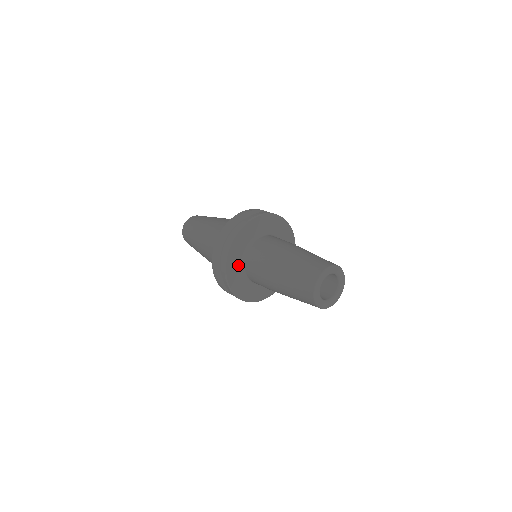
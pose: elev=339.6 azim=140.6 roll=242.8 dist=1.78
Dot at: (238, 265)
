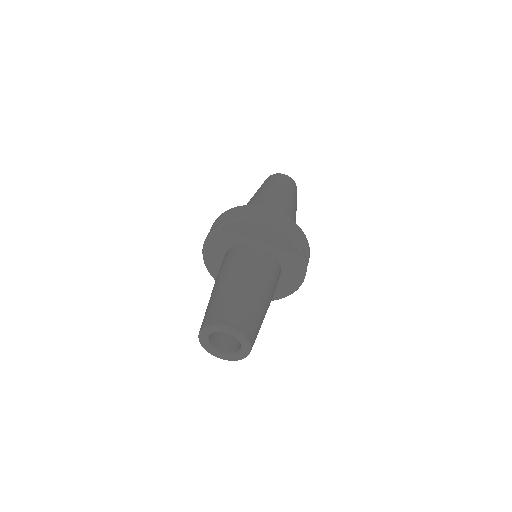
Dot at: (219, 260)
